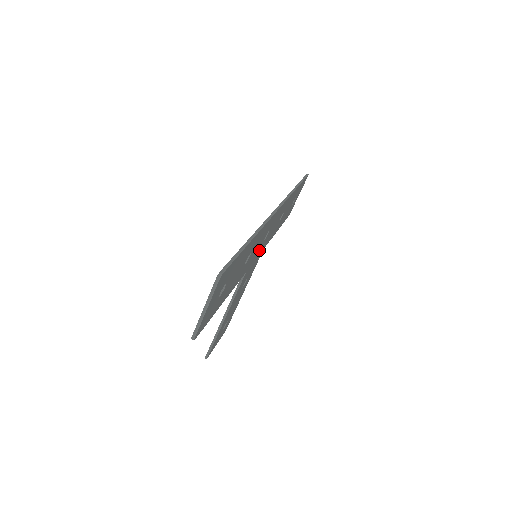
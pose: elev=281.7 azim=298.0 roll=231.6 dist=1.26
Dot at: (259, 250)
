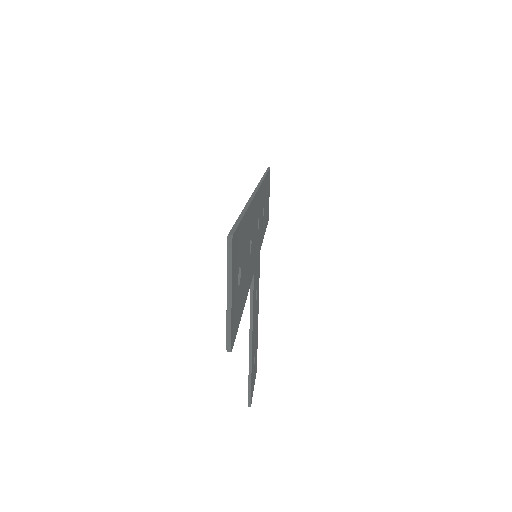
Dot at: (257, 246)
